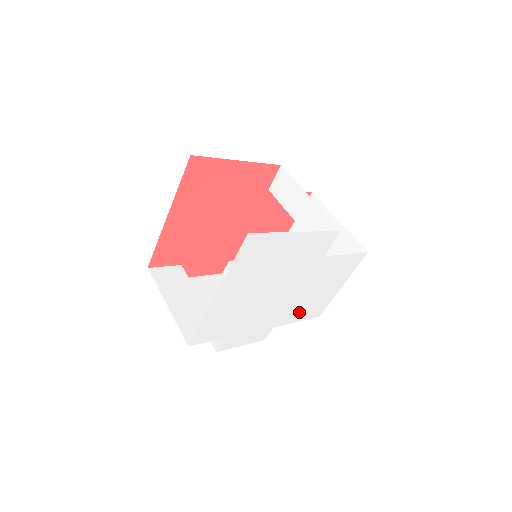
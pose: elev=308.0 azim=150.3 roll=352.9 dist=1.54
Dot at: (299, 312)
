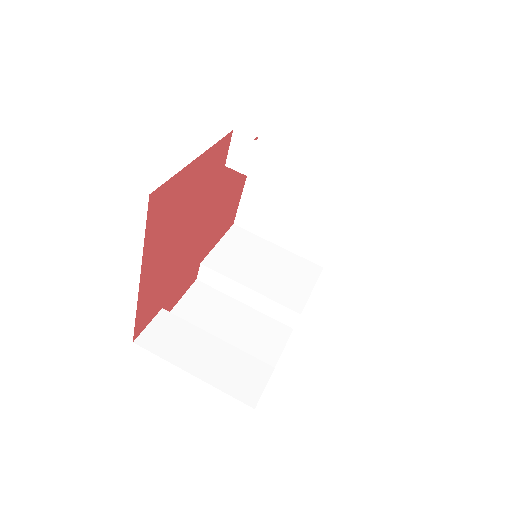
Dot at: occluded
